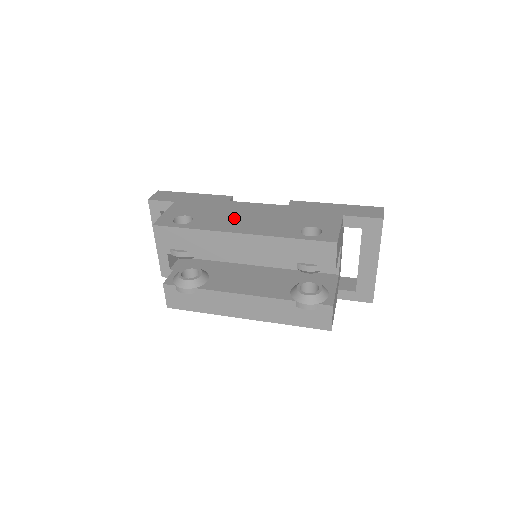
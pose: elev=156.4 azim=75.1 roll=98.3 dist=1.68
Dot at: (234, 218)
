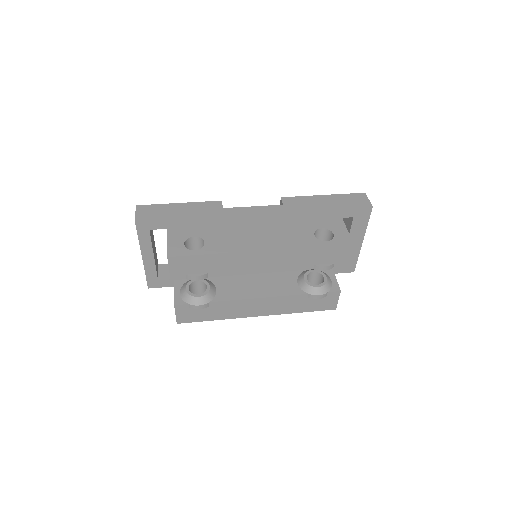
Dot at: (244, 231)
